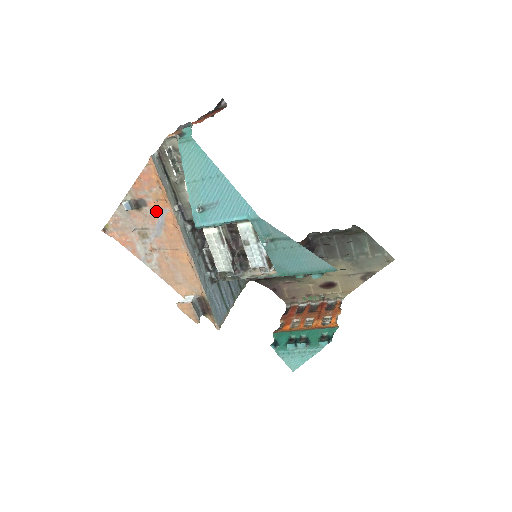
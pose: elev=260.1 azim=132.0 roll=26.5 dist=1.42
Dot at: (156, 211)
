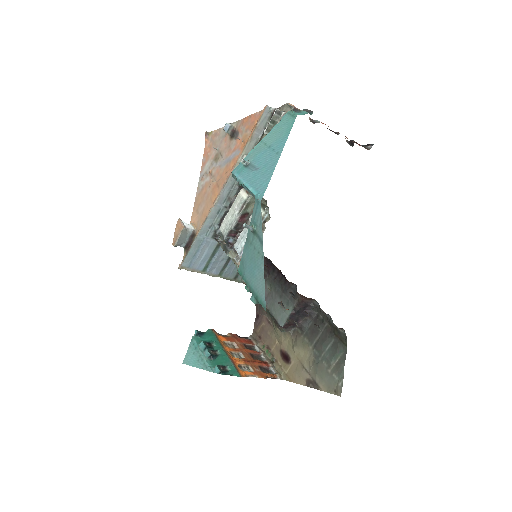
Dot at: (236, 148)
